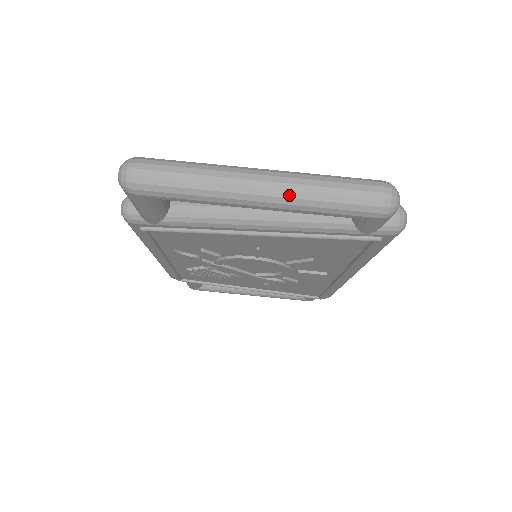
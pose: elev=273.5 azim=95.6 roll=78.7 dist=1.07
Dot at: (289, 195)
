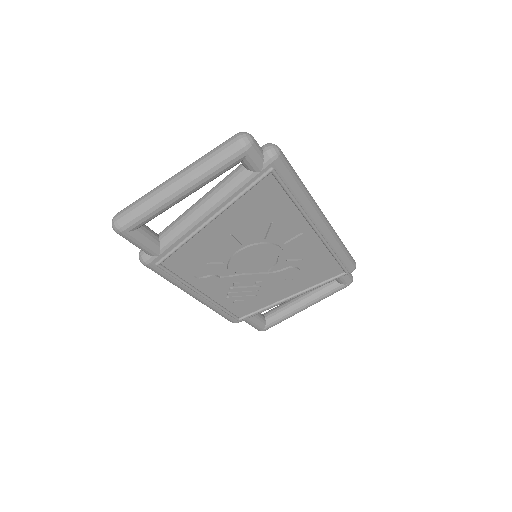
Dot at: (191, 174)
